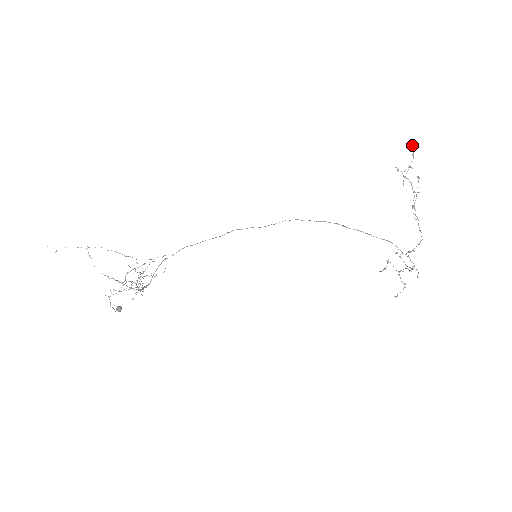
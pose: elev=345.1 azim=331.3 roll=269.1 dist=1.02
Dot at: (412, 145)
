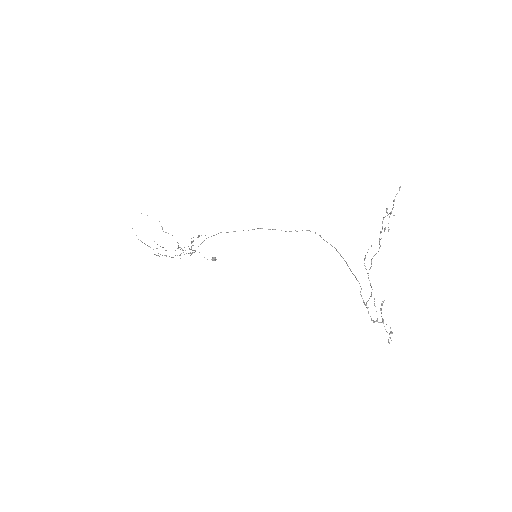
Dot at: (399, 188)
